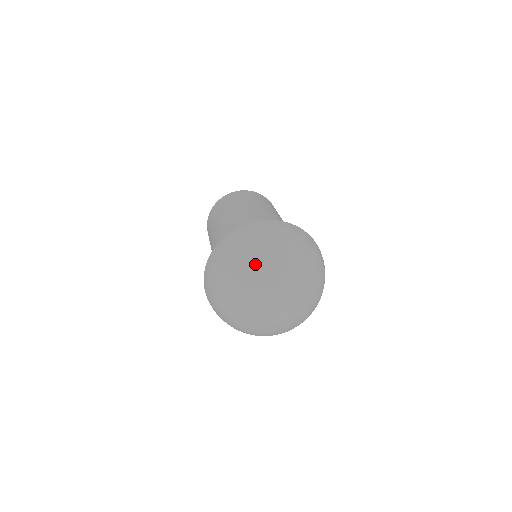
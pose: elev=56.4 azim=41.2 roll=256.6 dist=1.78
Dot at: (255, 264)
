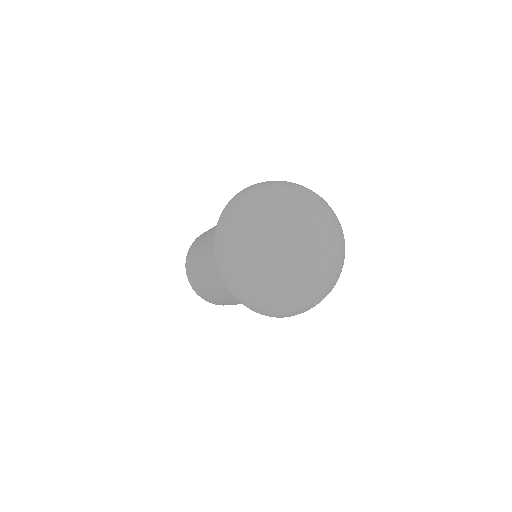
Dot at: (280, 197)
